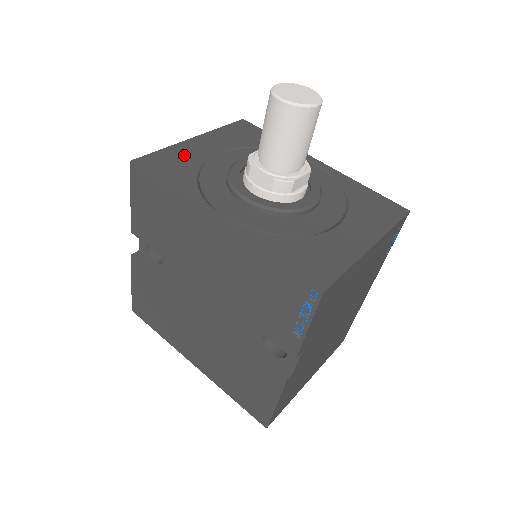
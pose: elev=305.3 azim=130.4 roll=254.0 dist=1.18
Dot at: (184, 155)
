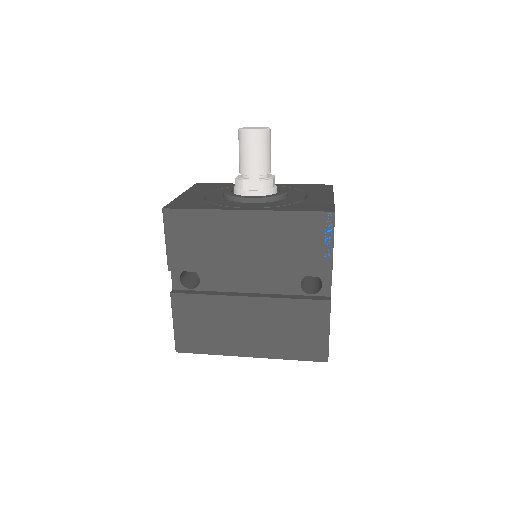
Dot at: (188, 199)
